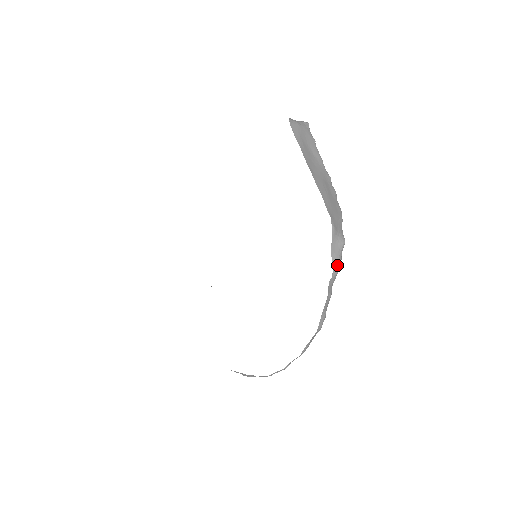
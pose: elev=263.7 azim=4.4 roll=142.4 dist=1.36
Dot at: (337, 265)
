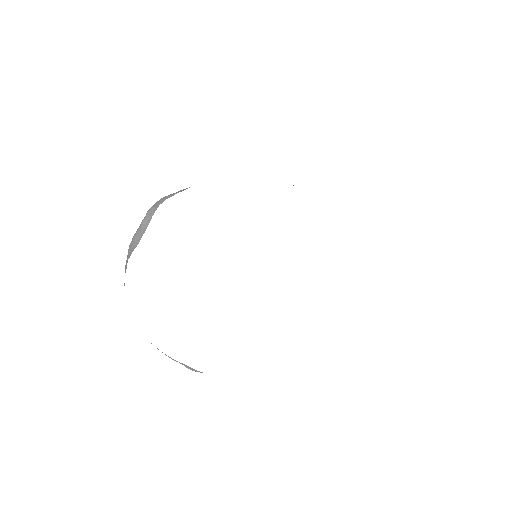
Dot at: occluded
